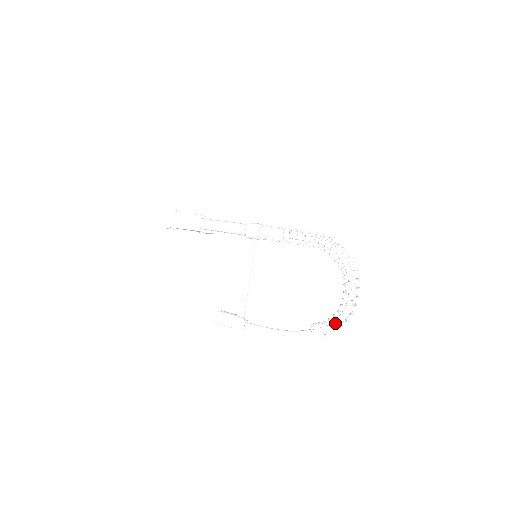
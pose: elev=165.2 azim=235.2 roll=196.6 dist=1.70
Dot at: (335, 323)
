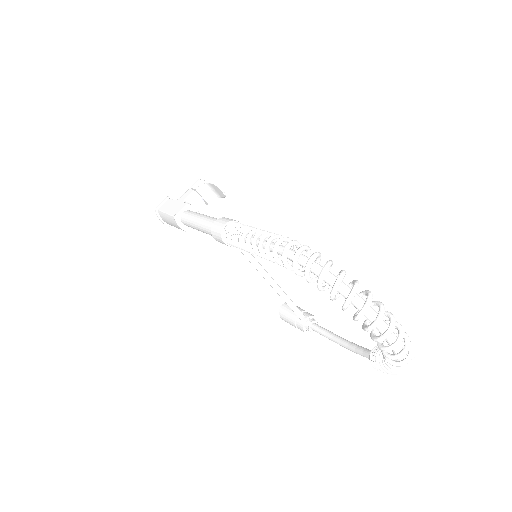
Dot at: occluded
